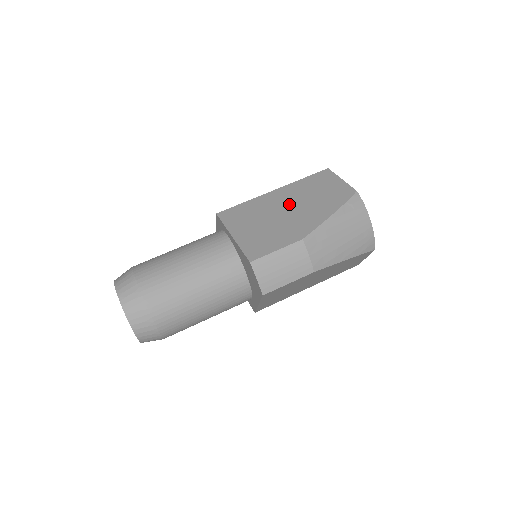
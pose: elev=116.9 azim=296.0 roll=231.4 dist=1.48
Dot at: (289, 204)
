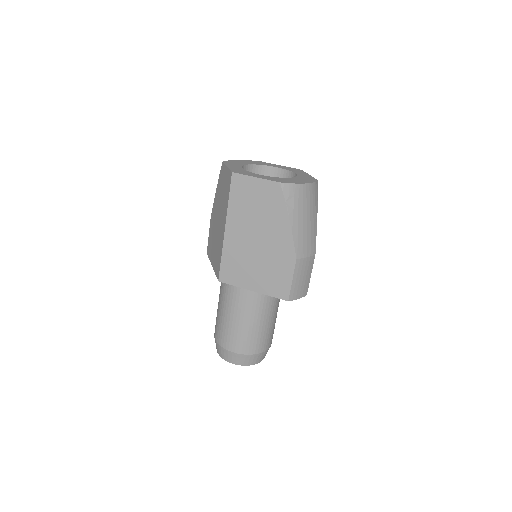
Dot at: (252, 235)
